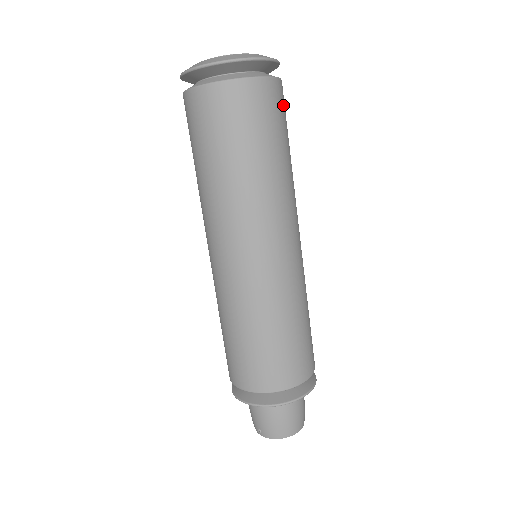
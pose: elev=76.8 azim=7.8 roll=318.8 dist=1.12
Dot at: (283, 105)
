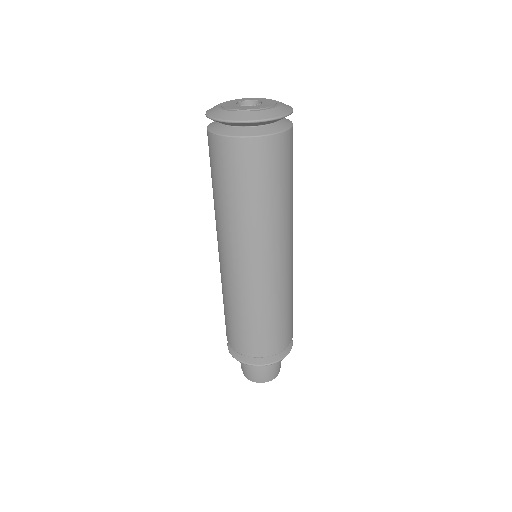
Dot at: (278, 155)
